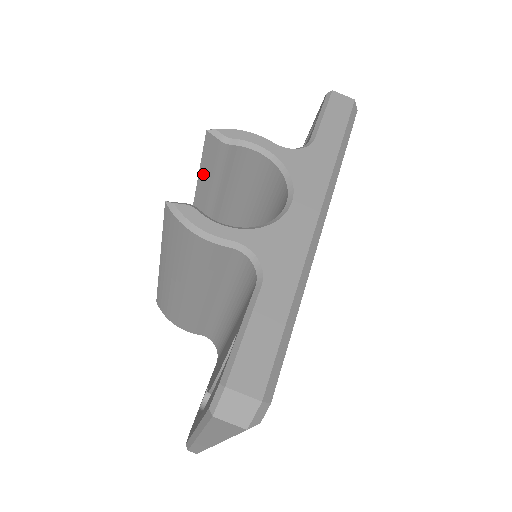
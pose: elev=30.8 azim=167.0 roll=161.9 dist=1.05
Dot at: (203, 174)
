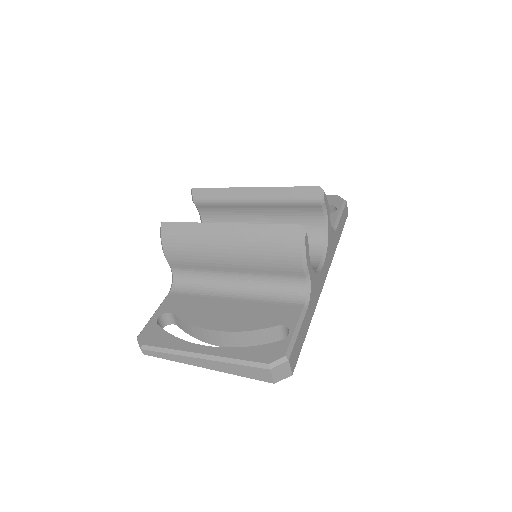
Dot at: (280, 191)
